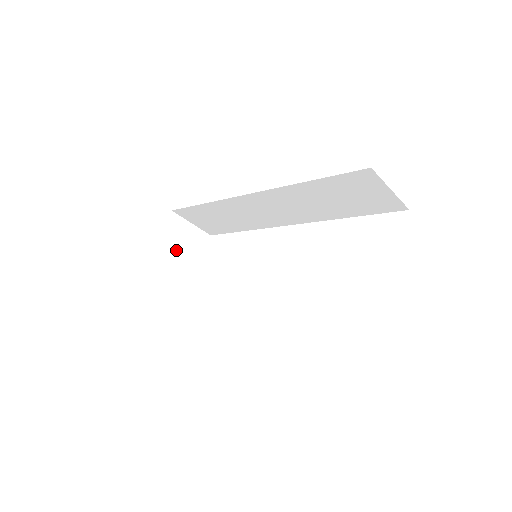
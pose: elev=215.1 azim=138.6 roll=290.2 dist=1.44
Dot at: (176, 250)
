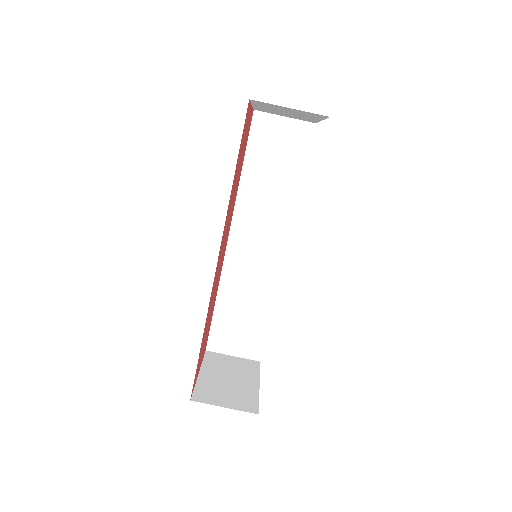
Dot at: (223, 372)
